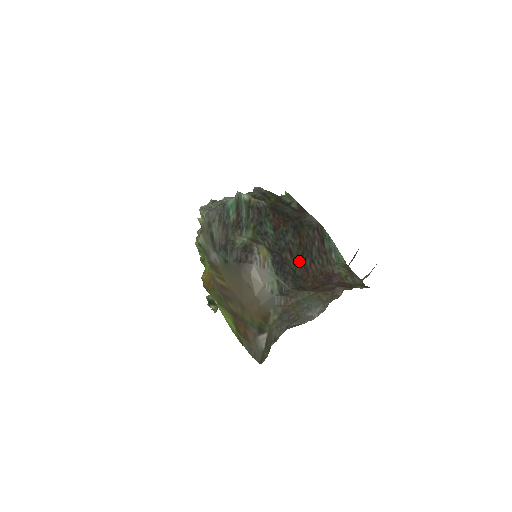
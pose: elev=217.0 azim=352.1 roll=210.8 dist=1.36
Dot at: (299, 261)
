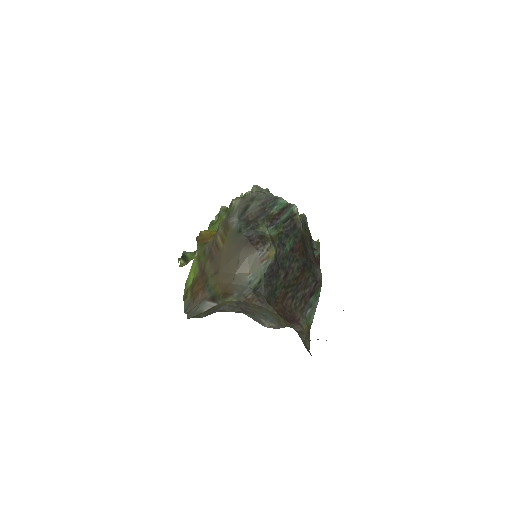
Dot at: (285, 287)
